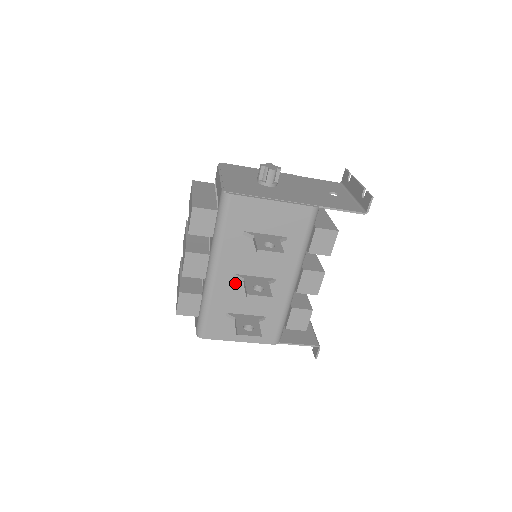
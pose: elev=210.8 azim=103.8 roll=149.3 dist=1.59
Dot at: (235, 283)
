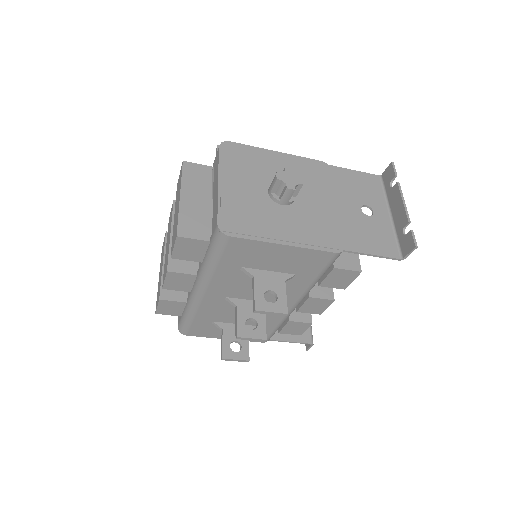
Dot at: (226, 303)
